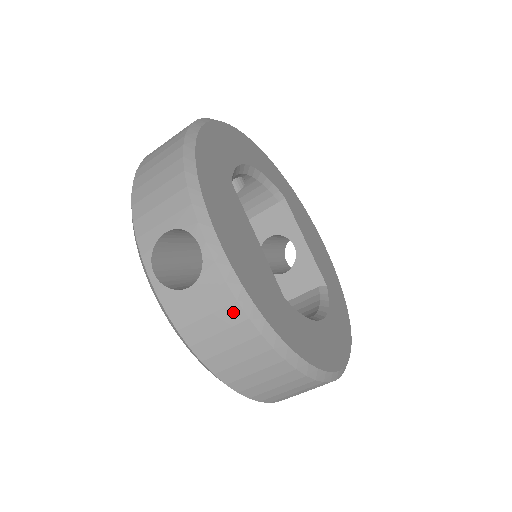
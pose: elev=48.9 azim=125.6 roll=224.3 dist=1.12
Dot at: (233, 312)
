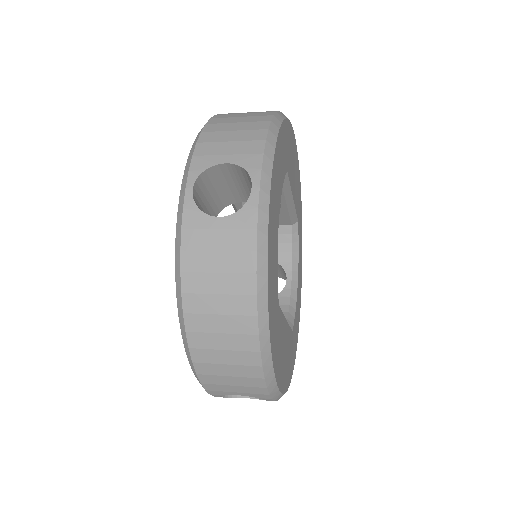
Dot at: occluded
